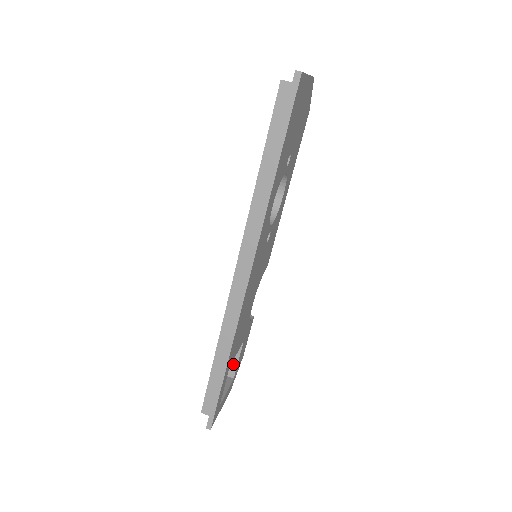
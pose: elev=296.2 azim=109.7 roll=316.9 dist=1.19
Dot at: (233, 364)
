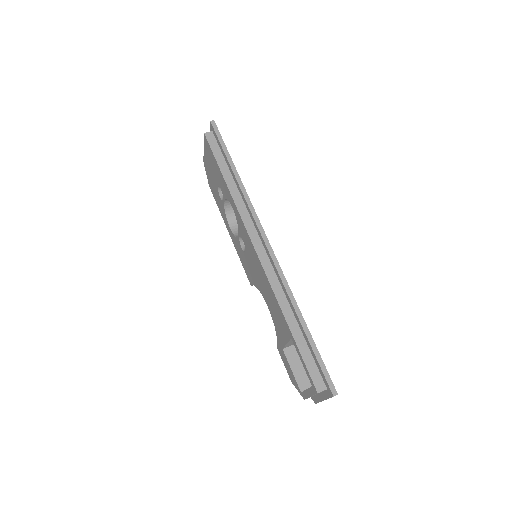
Dot at: (303, 373)
